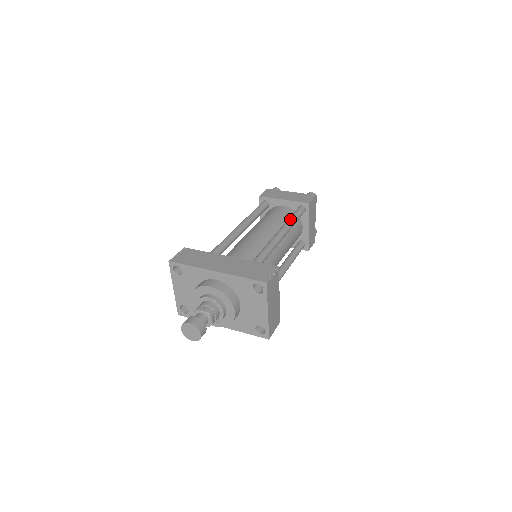
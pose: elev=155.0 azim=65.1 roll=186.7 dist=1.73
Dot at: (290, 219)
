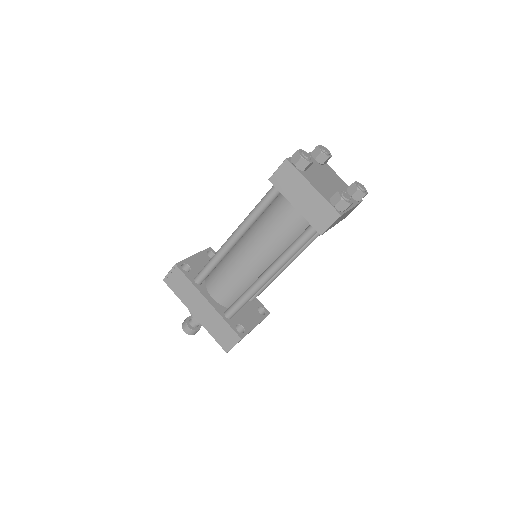
Dot at: (287, 254)
